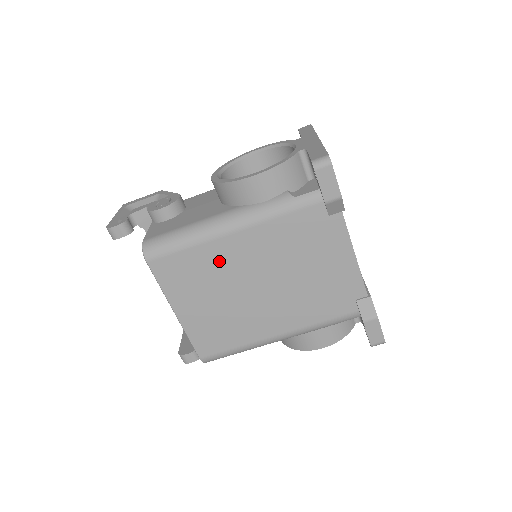
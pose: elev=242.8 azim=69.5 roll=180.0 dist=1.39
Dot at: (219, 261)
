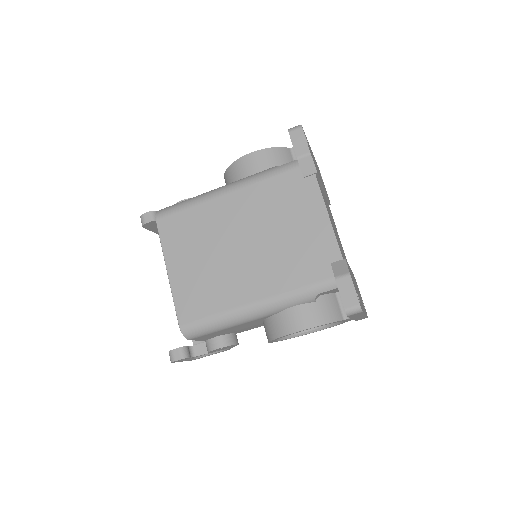
Dot at: (211, 220)
